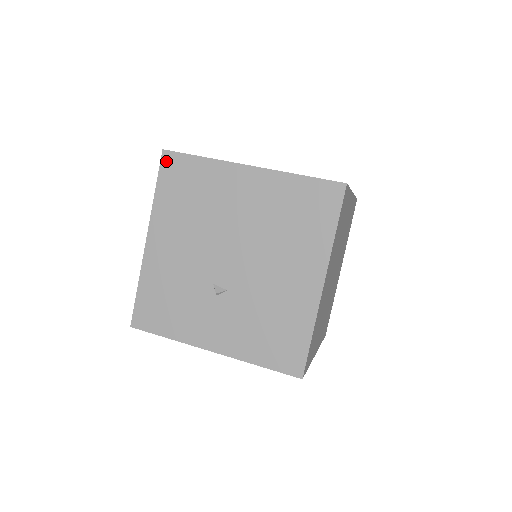
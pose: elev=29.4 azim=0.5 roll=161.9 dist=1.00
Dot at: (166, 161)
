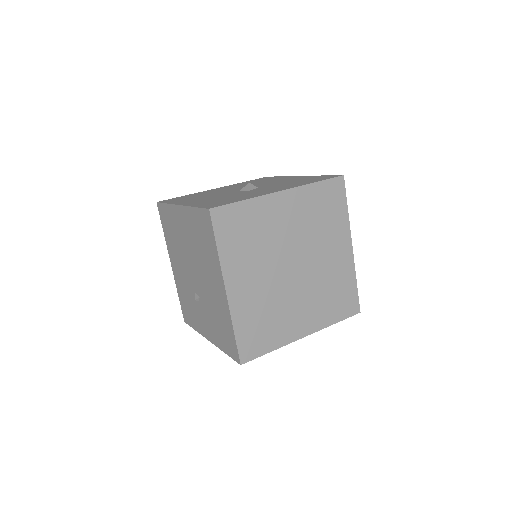
Dot at: (159, 210)
